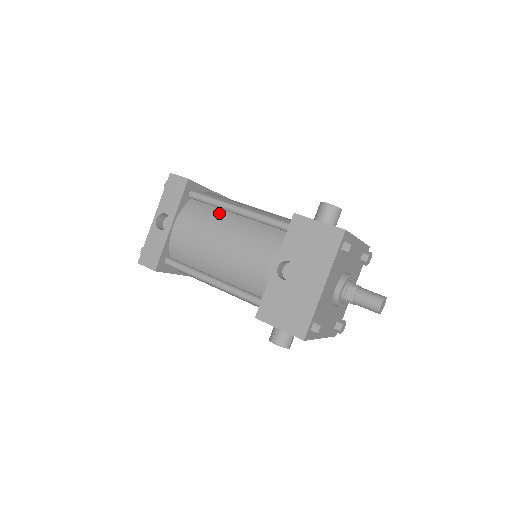
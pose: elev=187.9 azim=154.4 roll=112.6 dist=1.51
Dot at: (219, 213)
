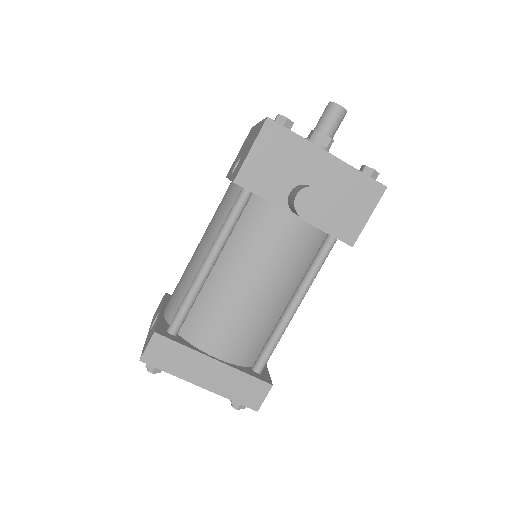
Dot at: occluded
